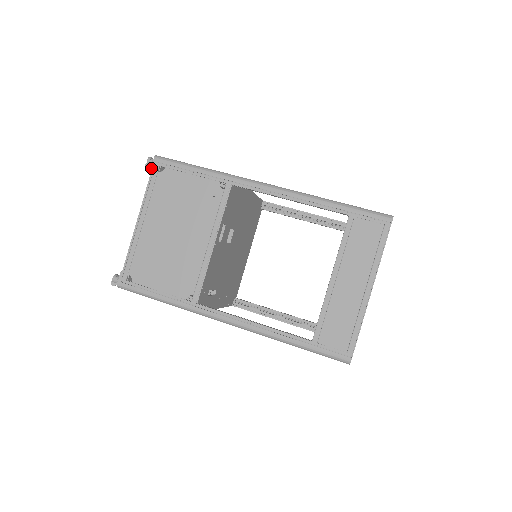
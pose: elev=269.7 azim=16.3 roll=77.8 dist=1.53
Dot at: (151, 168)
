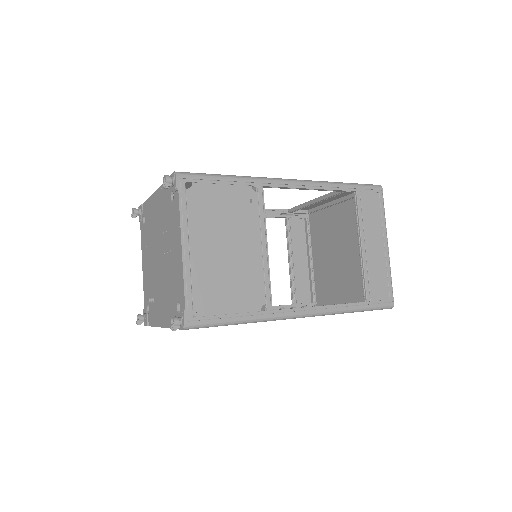
Dot at: (177, 186)
